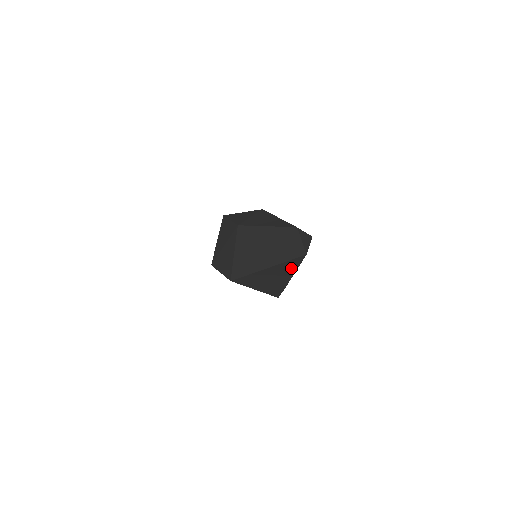
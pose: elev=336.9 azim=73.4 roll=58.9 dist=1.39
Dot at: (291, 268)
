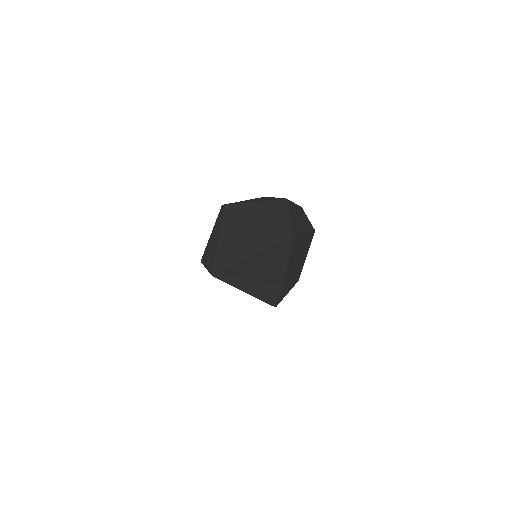
Dot at: (281, 258)
